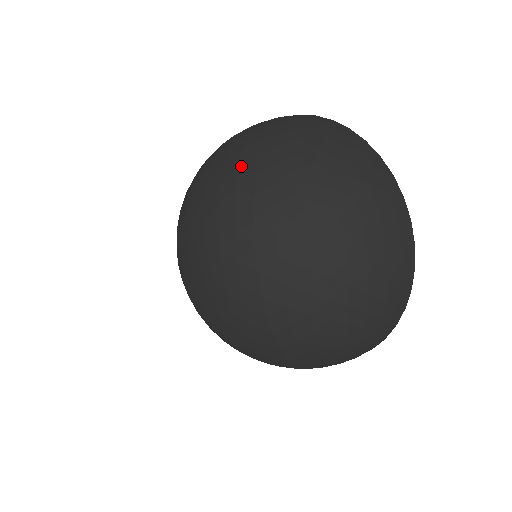
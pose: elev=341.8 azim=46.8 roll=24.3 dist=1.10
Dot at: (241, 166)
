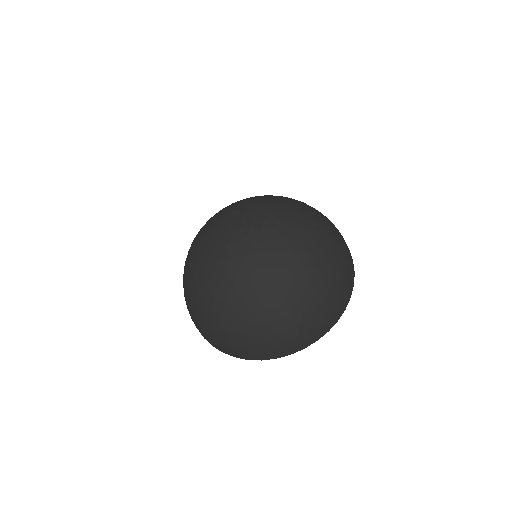
Dot at: (291, 200)
